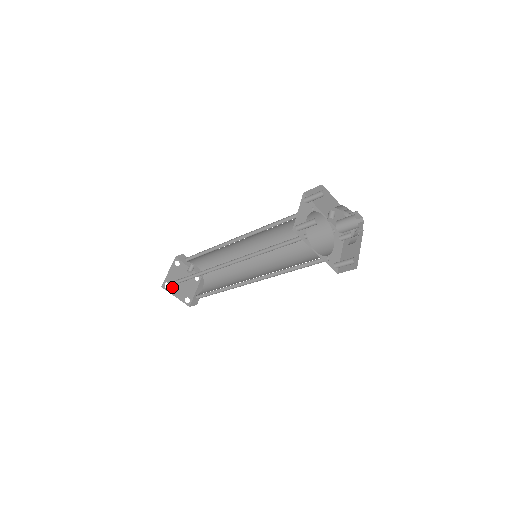
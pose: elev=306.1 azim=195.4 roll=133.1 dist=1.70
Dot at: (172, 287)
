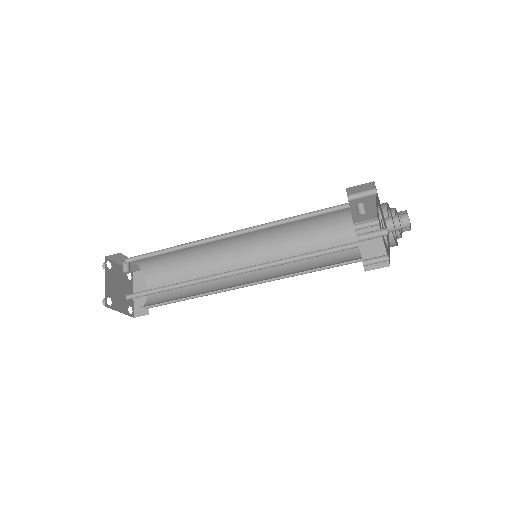
Dot at: (114, 301)
